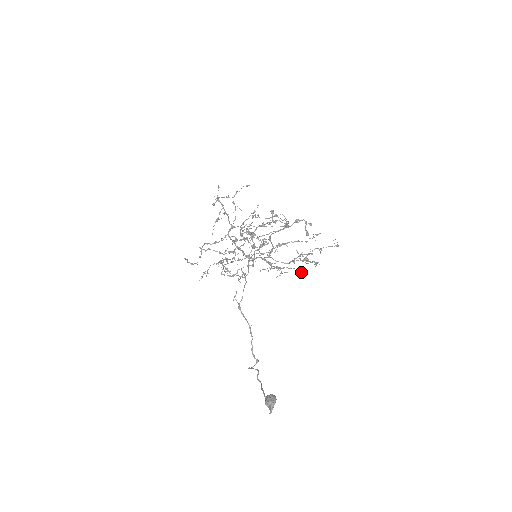
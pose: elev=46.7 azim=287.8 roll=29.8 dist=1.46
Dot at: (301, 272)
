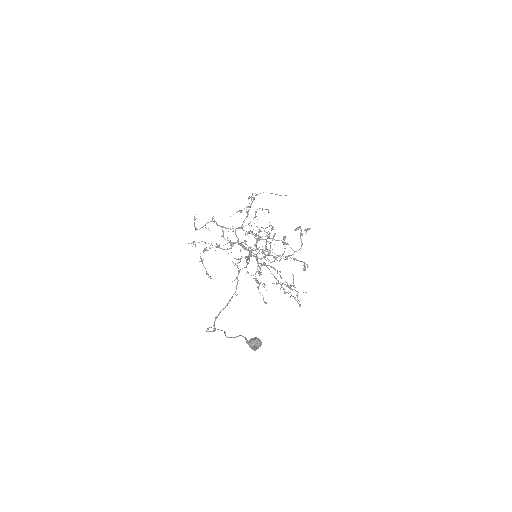
Dot at: (265, 303)
